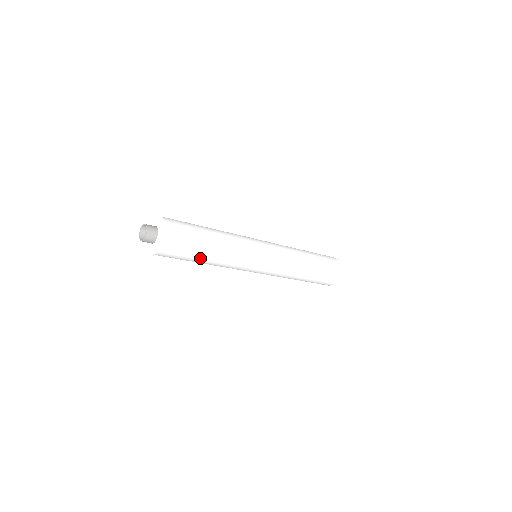
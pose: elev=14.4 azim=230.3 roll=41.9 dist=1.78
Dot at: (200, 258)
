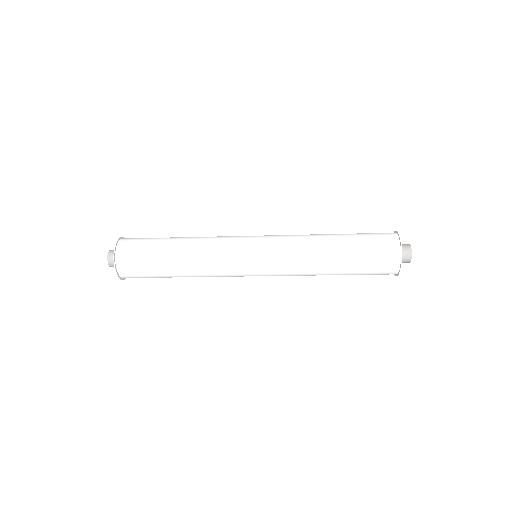
Dot at: occluded
